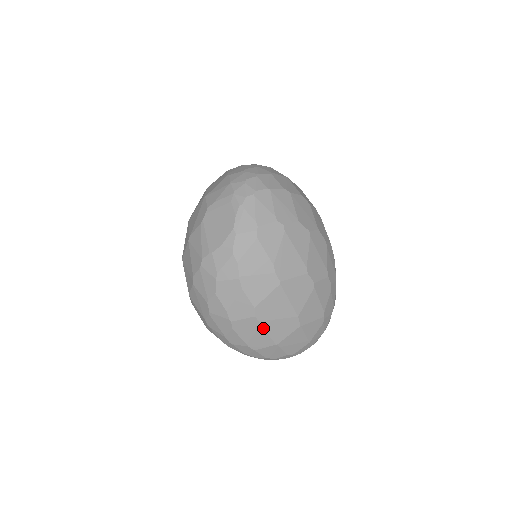
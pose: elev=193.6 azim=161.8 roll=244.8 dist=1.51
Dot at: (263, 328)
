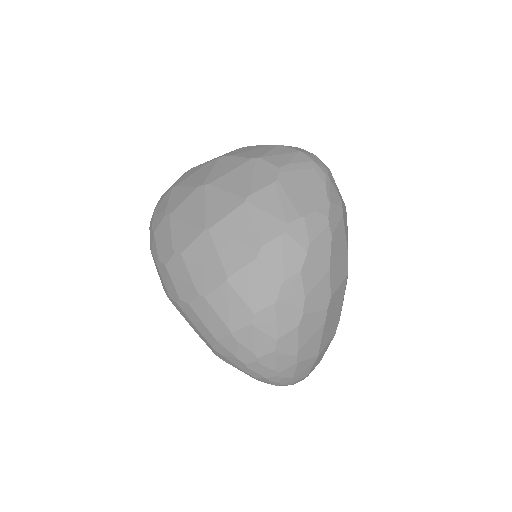
Dot at: (323, 328)
